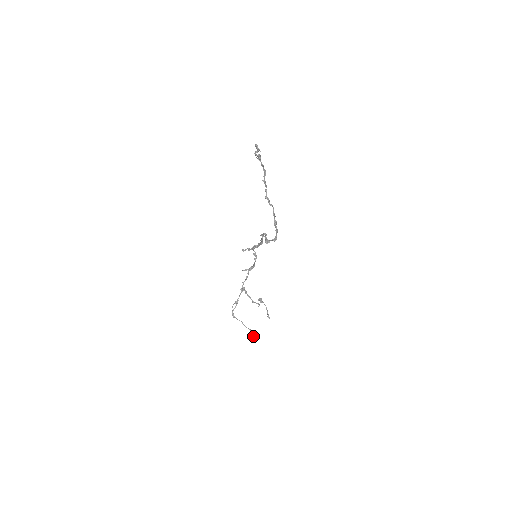
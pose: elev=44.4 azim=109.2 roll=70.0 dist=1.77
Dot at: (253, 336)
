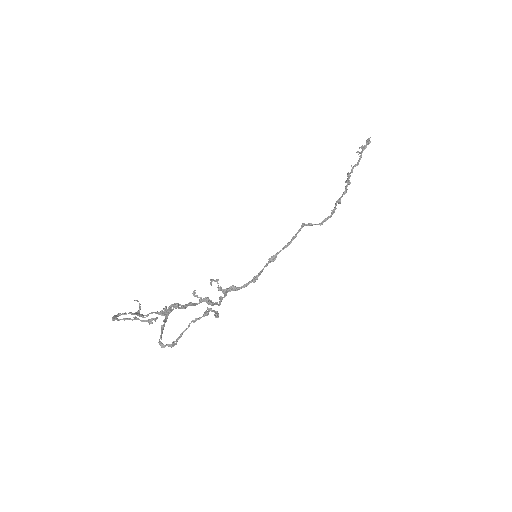
Dot at: occluded
